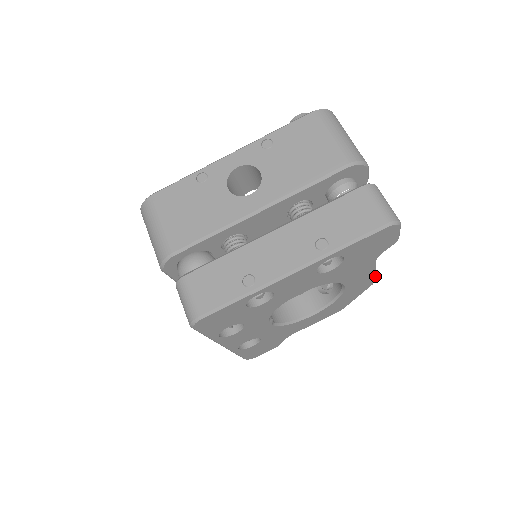
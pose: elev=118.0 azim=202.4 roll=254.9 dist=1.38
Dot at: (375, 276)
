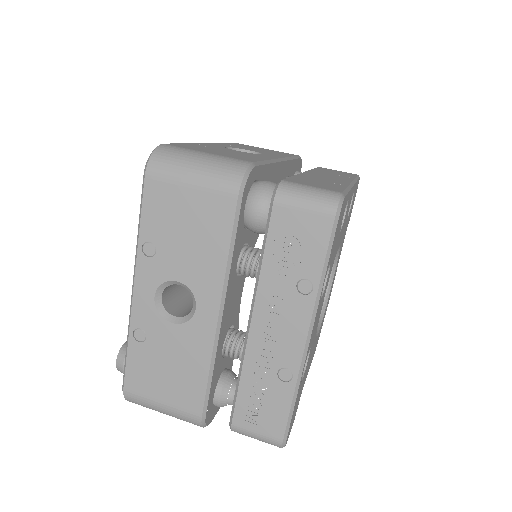
Dot at: occluded
